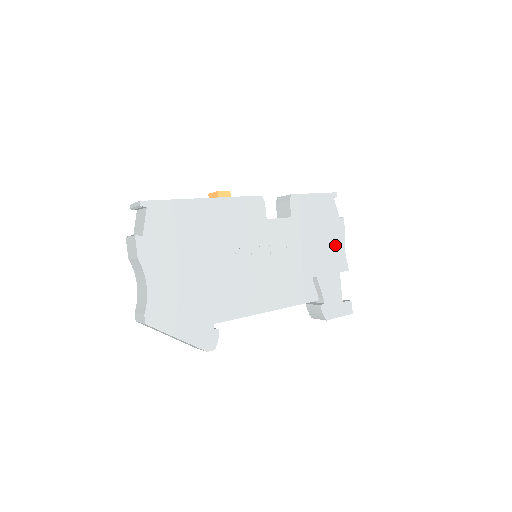
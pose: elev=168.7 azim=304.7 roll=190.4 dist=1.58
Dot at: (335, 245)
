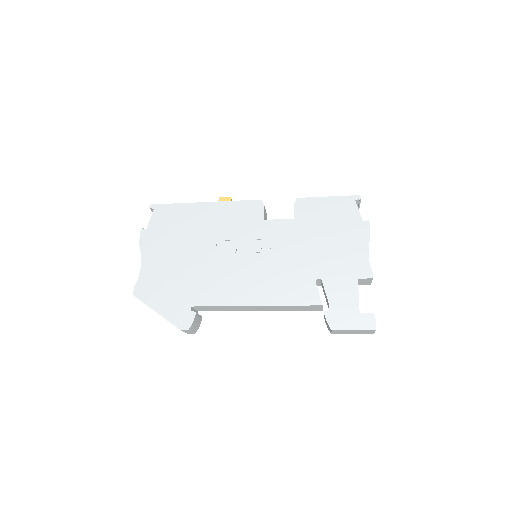
Dot at: (353, 249)
